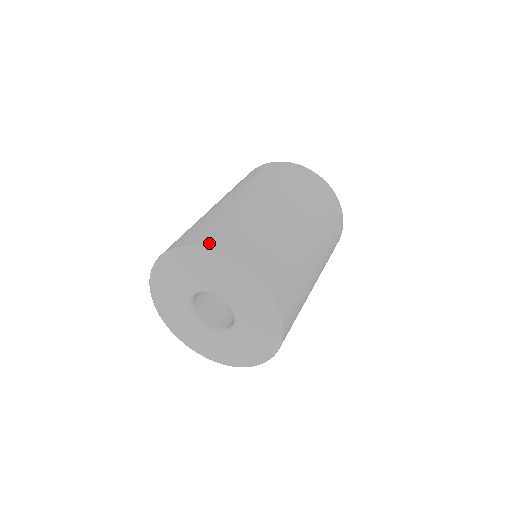
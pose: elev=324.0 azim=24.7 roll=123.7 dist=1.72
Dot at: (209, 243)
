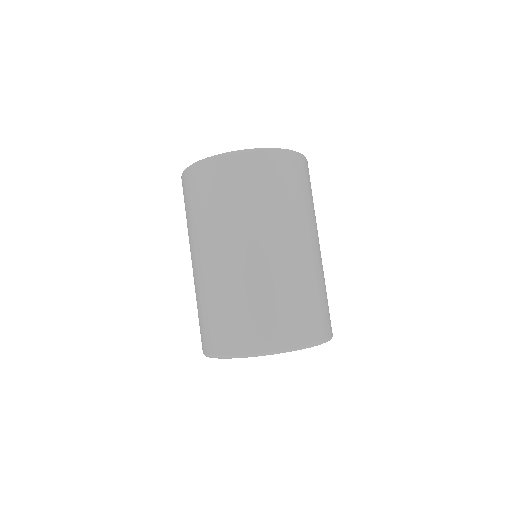
Dot at: (325, 332)
